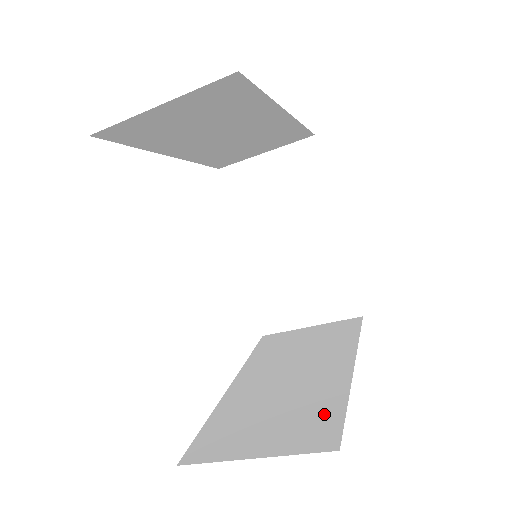
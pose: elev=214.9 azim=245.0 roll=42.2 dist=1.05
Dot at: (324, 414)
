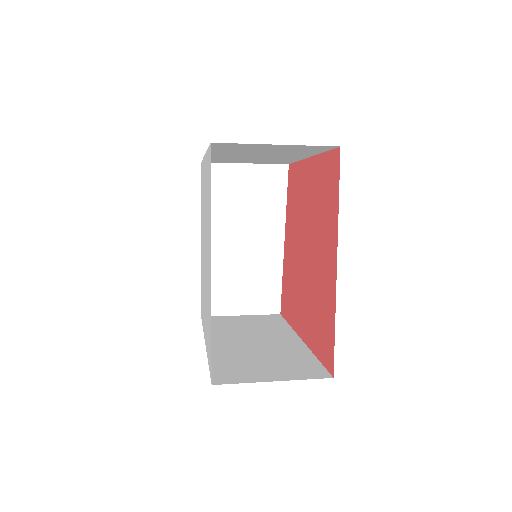
Dot at: (271, 289)
